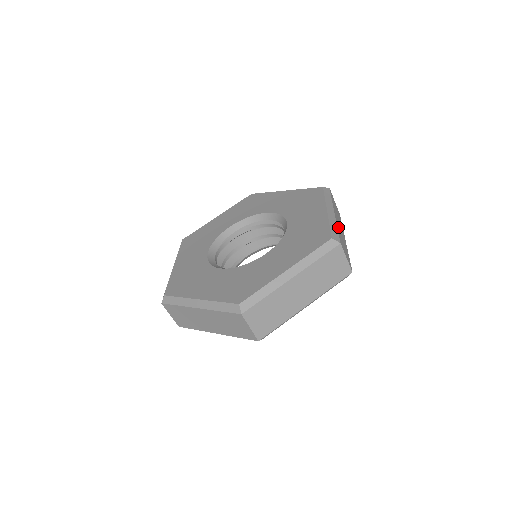
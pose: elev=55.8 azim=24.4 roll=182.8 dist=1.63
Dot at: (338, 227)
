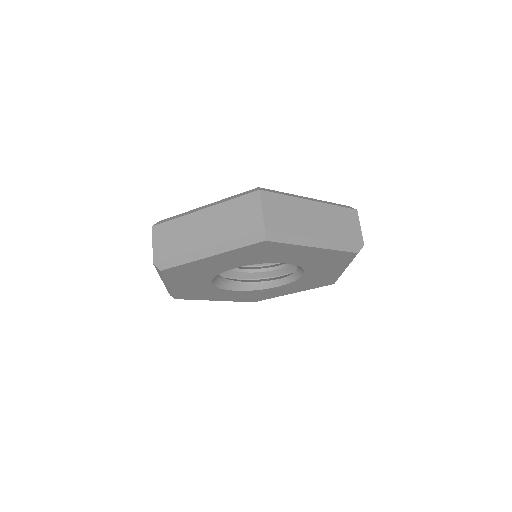
Dot at: occluded
